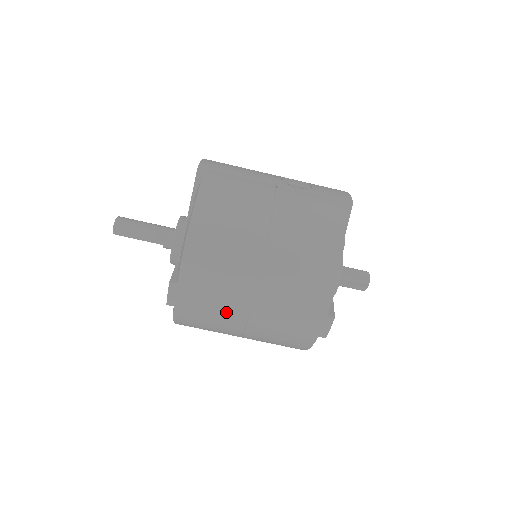
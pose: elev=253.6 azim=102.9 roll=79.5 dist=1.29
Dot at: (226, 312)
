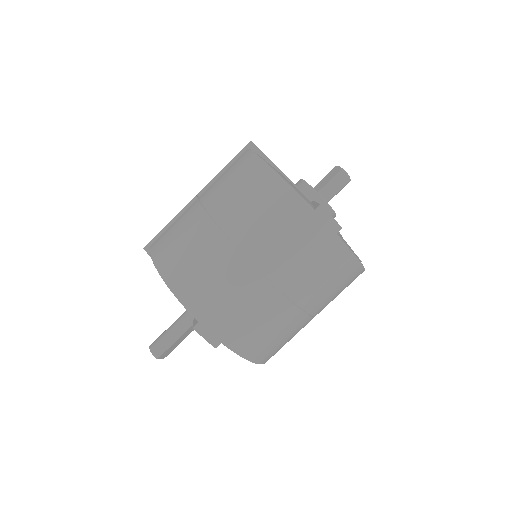
Dot at: (255, 301)
